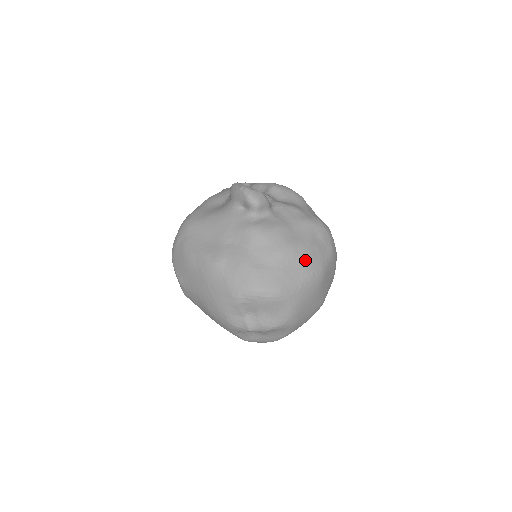
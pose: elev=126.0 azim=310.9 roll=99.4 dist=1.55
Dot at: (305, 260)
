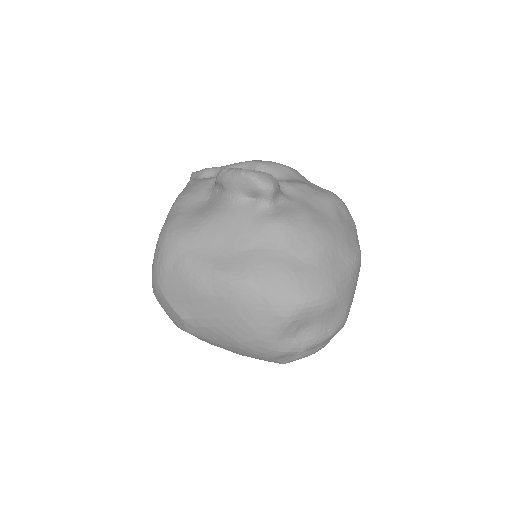
Dot at: (345, 245)
